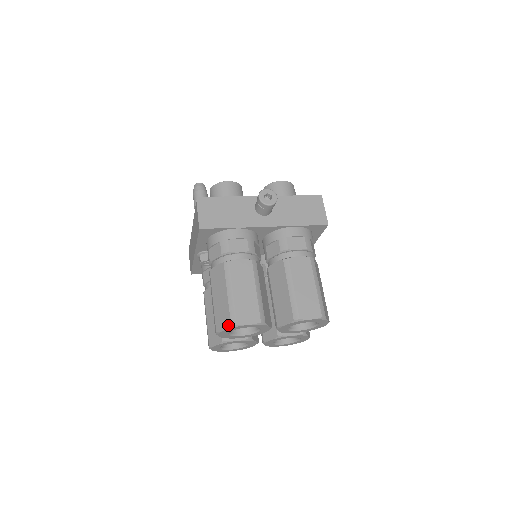
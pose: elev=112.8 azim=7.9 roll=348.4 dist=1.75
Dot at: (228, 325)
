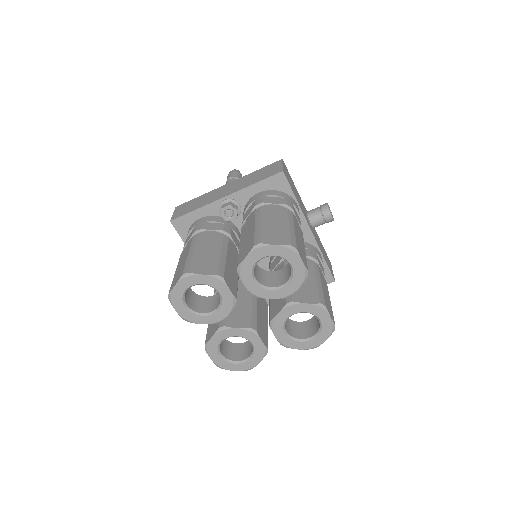
Dot at: (286, 243)
